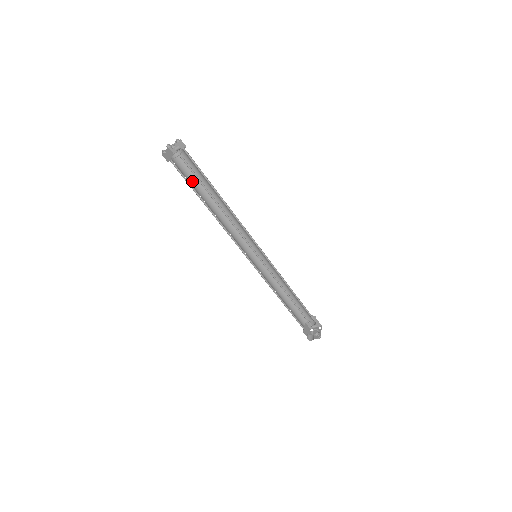
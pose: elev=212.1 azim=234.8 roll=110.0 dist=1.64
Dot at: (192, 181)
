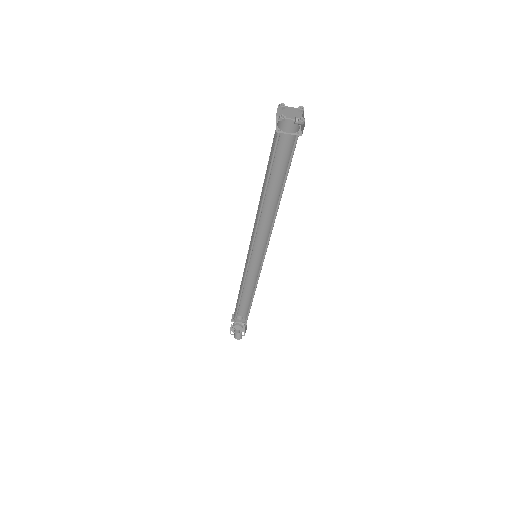
Dot at: (269, 159)
